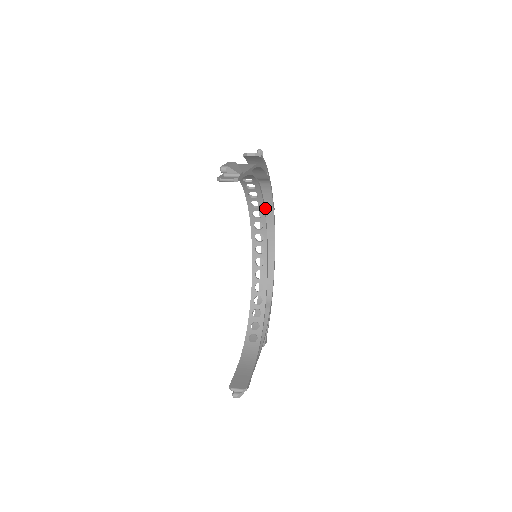
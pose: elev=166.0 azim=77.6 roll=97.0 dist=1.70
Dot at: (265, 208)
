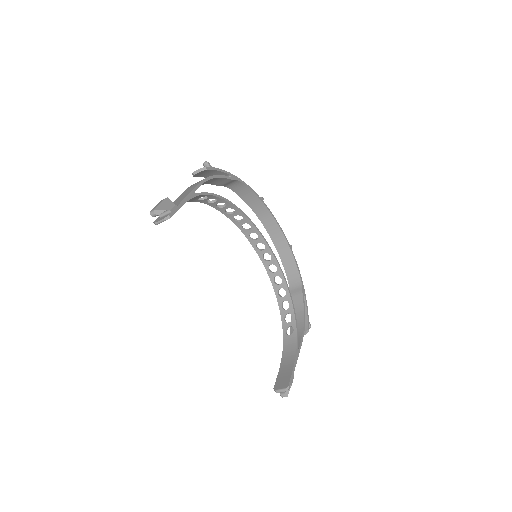
Dot at: (253, 203)
